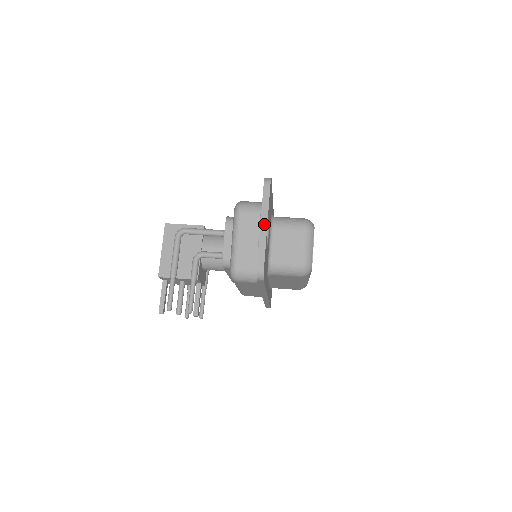
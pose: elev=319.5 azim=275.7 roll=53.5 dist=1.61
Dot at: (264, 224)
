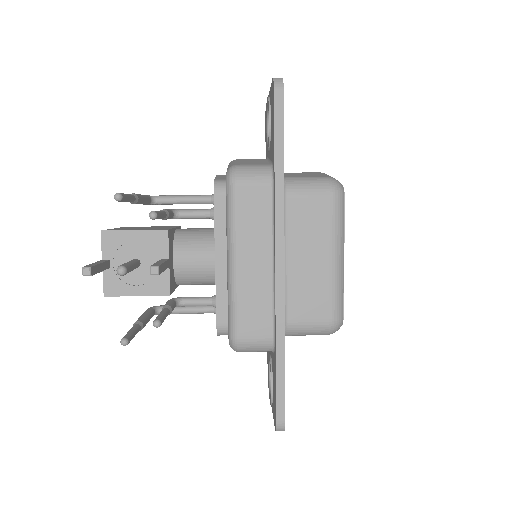
Dot at: occluded
